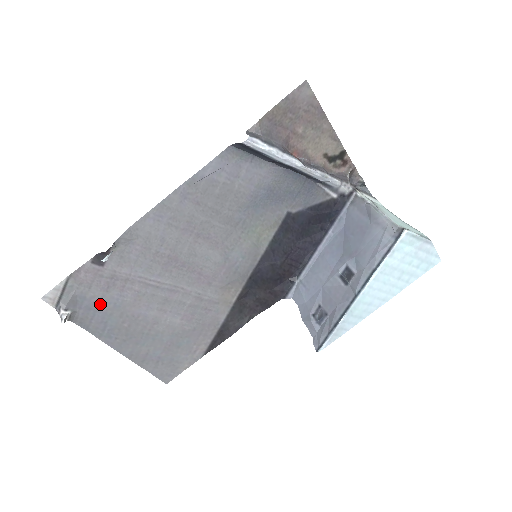
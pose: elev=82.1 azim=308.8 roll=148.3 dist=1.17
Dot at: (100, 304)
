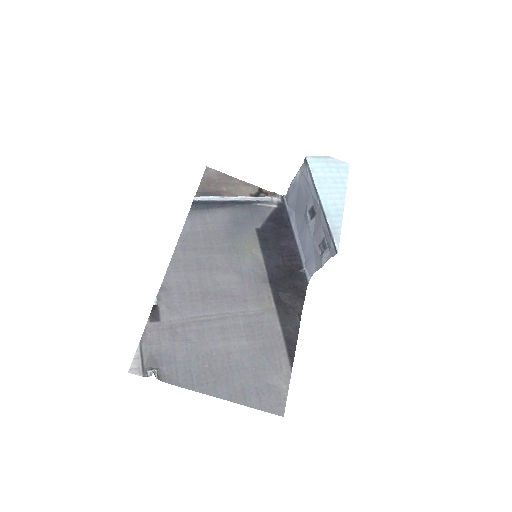
Dot at: (175, 355)
